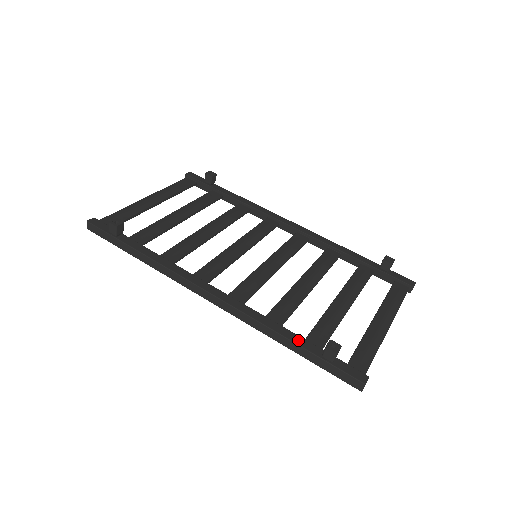
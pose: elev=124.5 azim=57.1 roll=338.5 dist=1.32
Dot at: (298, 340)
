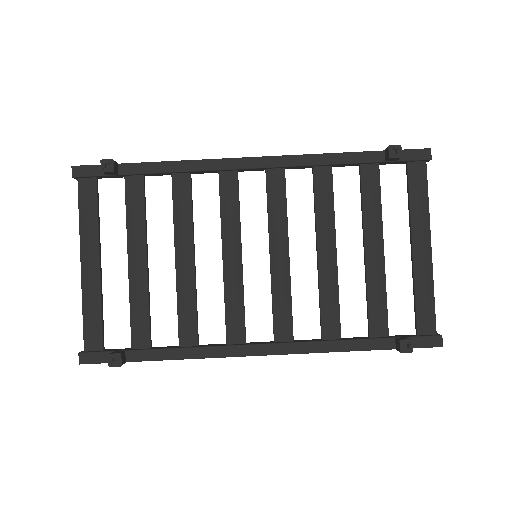
Dot at: (367, 345)
